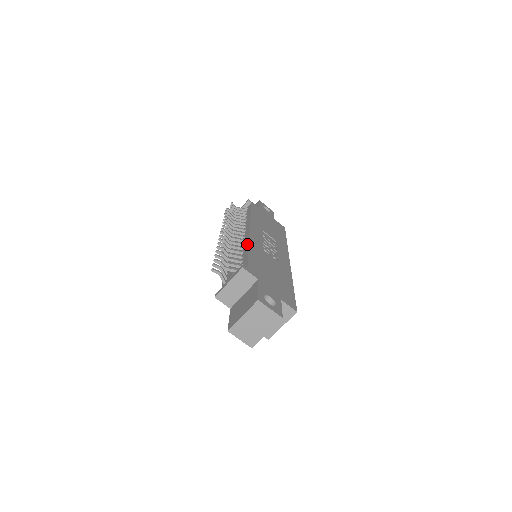
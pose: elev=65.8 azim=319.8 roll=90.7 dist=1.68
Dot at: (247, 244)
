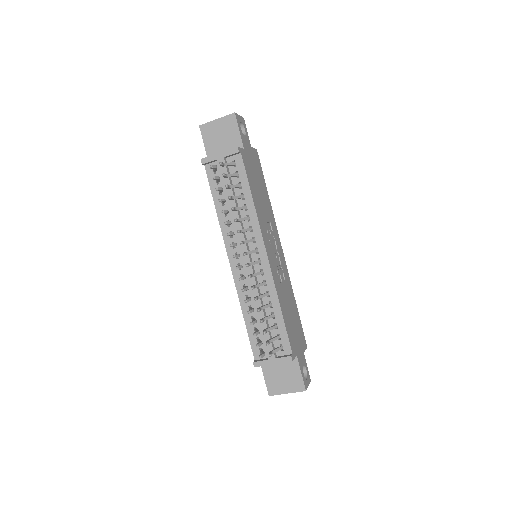
Dot at: (275, 294)
